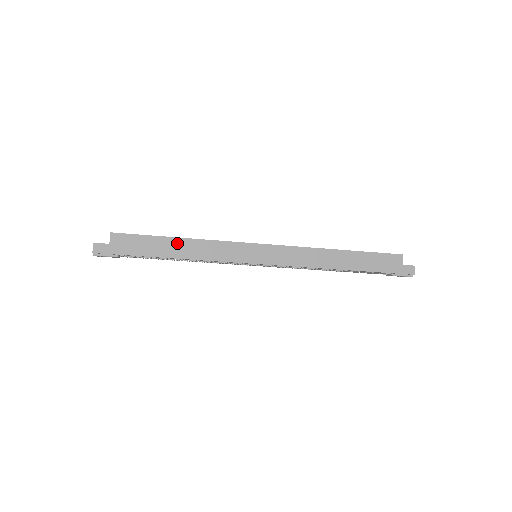
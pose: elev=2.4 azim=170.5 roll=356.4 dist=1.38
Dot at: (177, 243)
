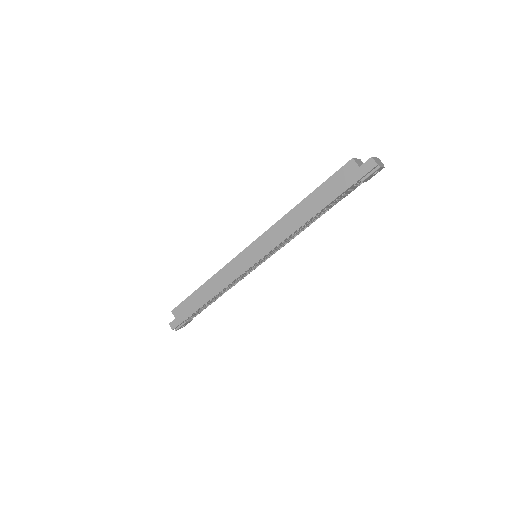
Dot at: (203, 290)
